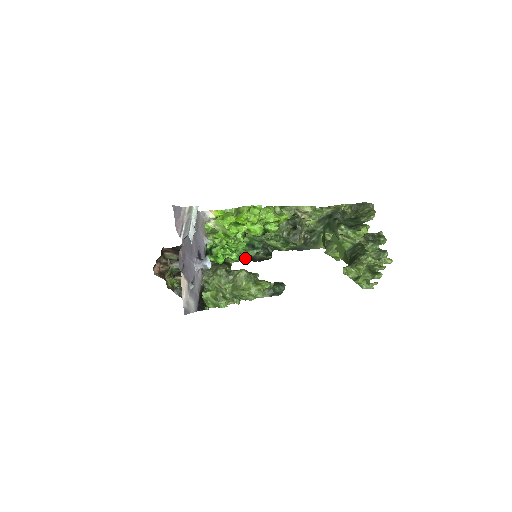
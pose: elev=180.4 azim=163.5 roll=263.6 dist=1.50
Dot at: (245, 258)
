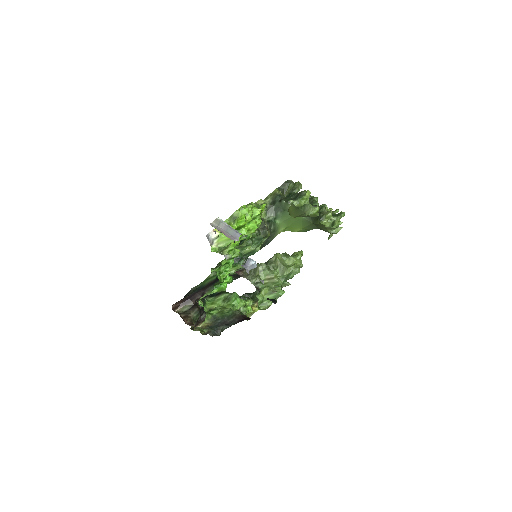
Dot at: occluded
